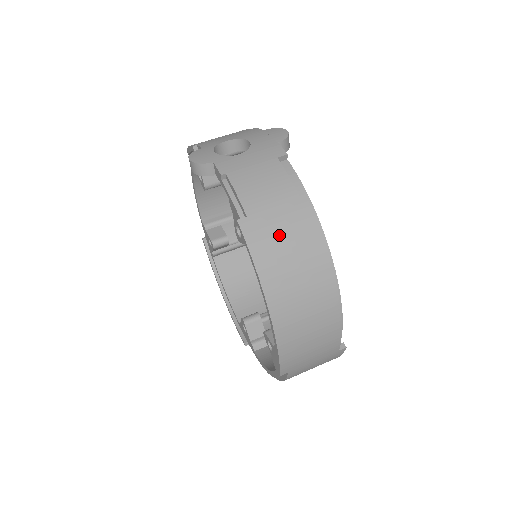
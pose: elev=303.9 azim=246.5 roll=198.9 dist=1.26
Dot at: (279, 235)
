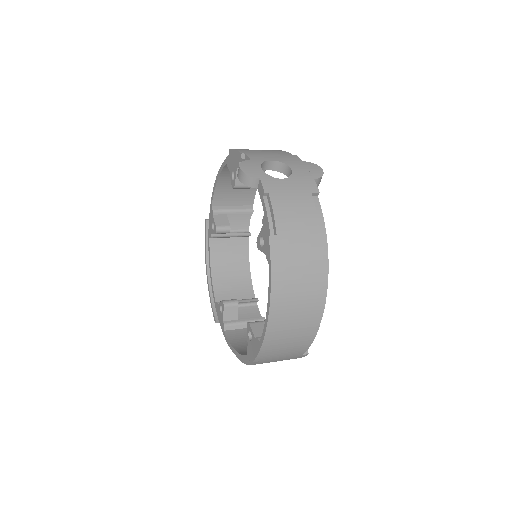
Dot at: (296, 258)
